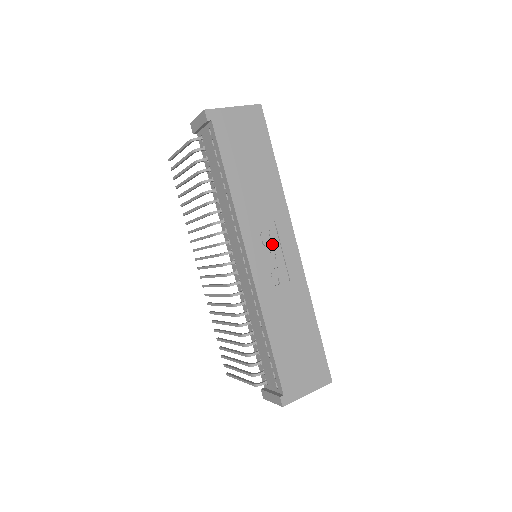
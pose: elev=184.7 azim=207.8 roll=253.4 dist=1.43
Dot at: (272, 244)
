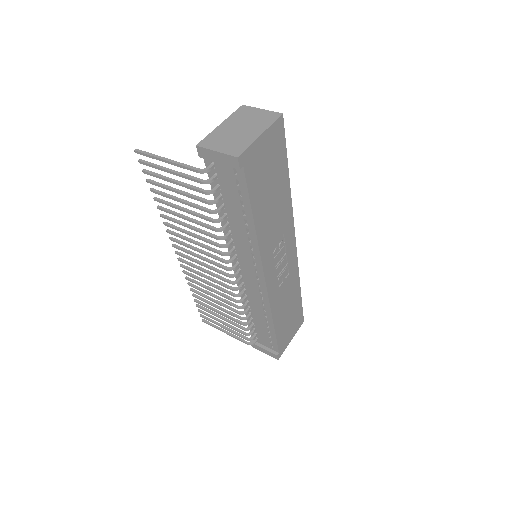
Dot at: (280, 254)
